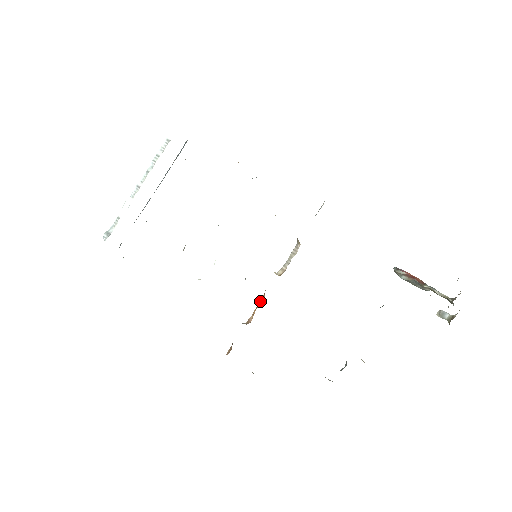
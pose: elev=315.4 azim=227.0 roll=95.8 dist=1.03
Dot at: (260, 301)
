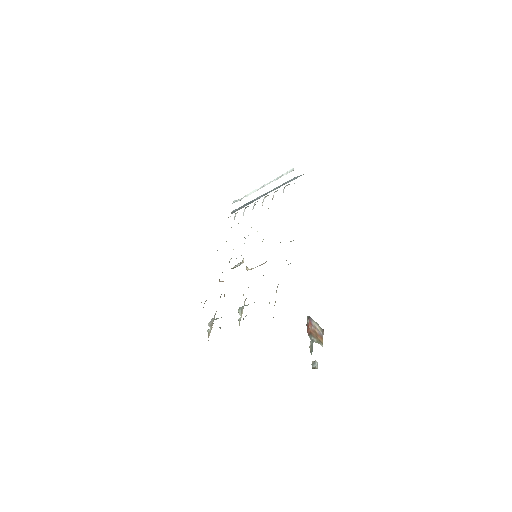
Dot at: occluded
